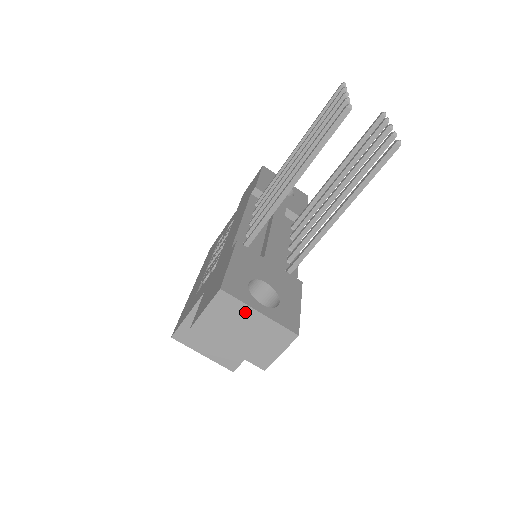
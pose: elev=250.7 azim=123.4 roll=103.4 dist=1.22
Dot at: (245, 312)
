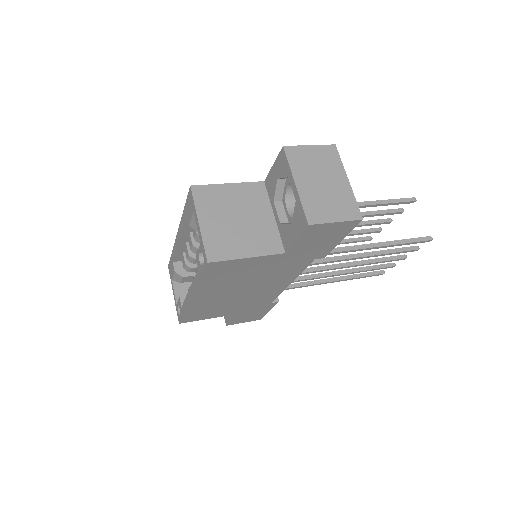
Dot at: (338, 171)
